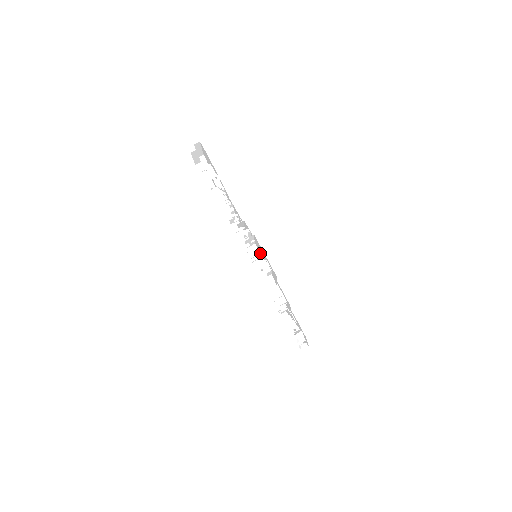
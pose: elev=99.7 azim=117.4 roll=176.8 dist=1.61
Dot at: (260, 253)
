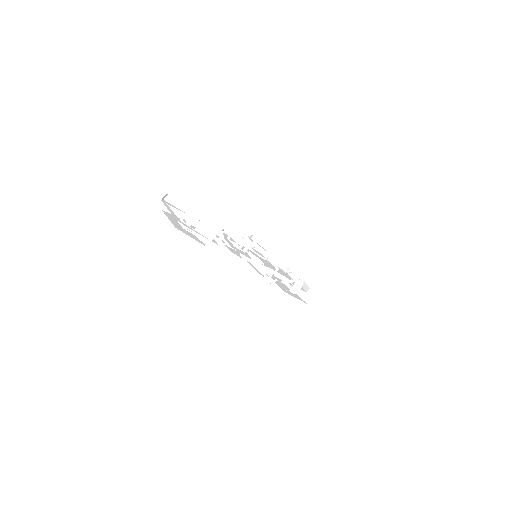
Dot at: (274, 271)
